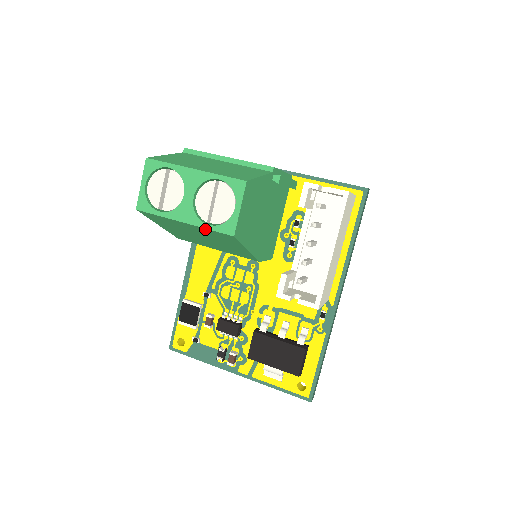
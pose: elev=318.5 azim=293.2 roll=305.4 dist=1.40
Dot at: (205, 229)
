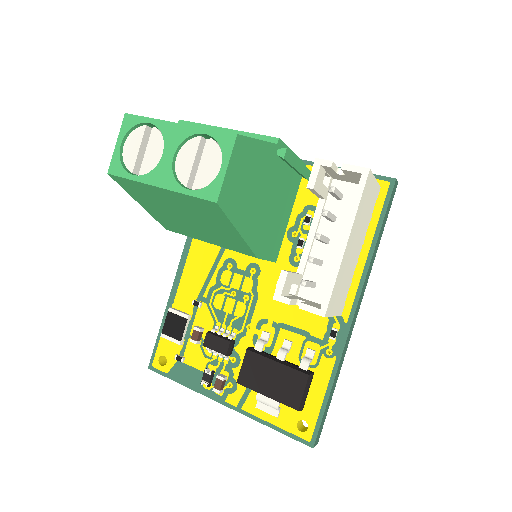
Dot at: (184, 196)
